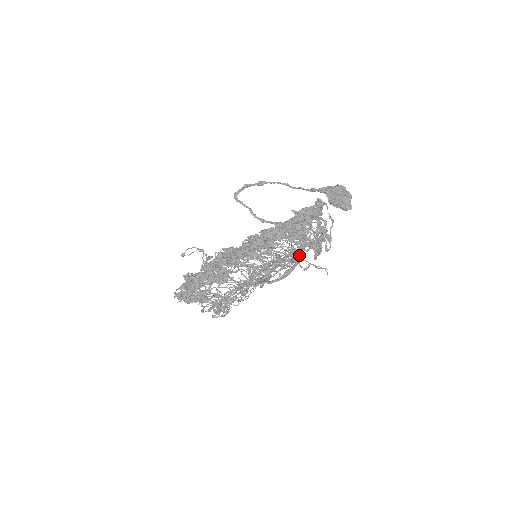
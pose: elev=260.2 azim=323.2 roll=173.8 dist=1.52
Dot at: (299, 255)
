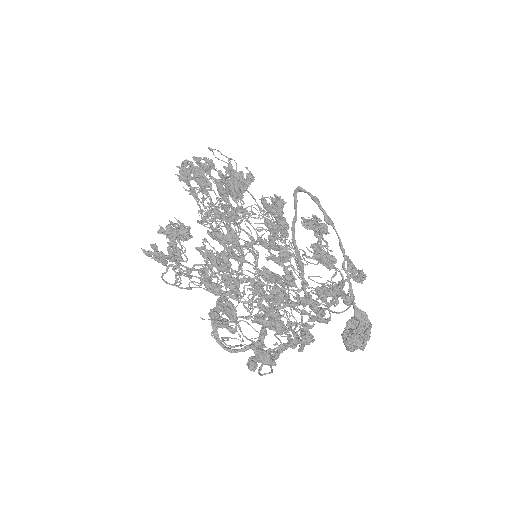
Dot at: occluded
